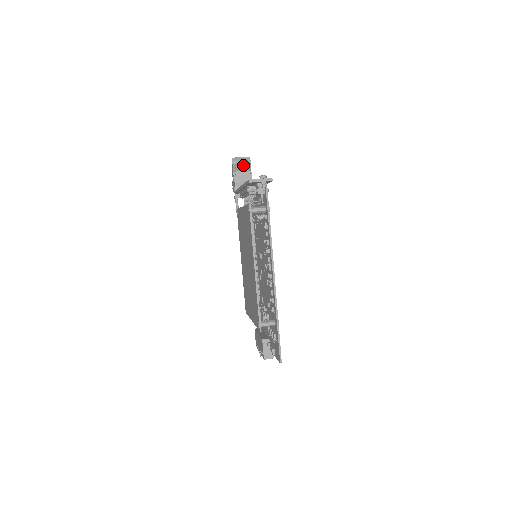
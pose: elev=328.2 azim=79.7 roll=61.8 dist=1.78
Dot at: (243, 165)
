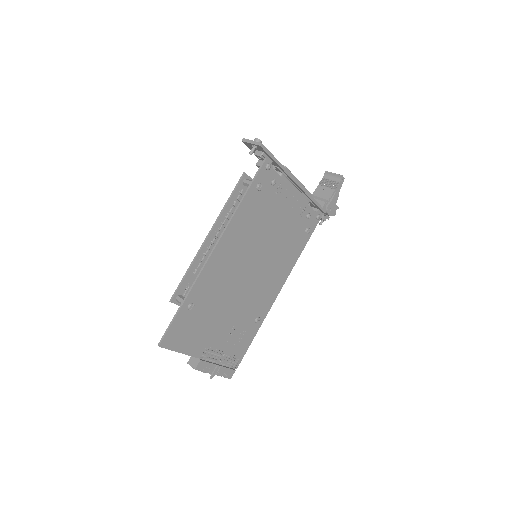
Dot at: (332, 182)
